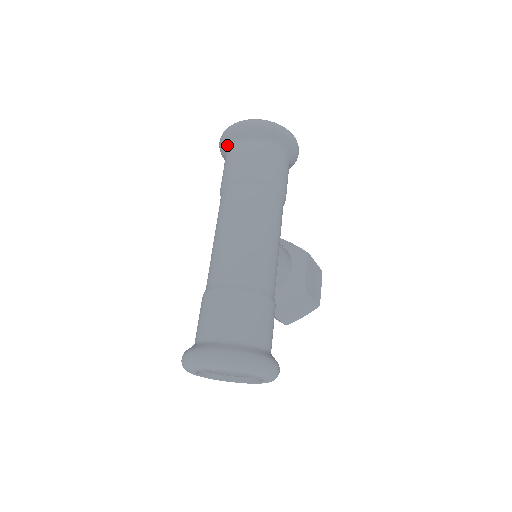
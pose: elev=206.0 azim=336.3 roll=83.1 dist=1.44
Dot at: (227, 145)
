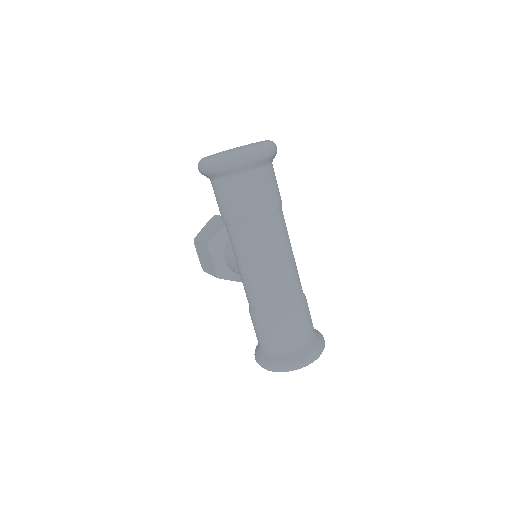
Dot at: (232, 173)
